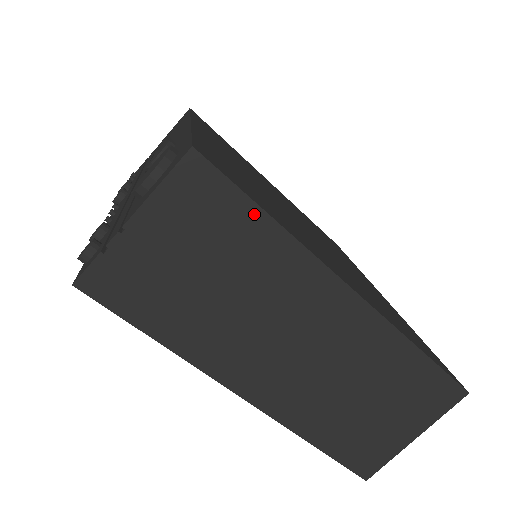
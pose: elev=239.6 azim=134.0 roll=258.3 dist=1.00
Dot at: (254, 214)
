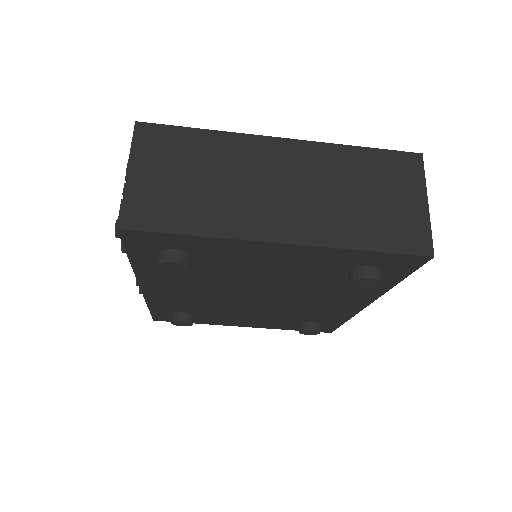
Dot at: (192, 133)
